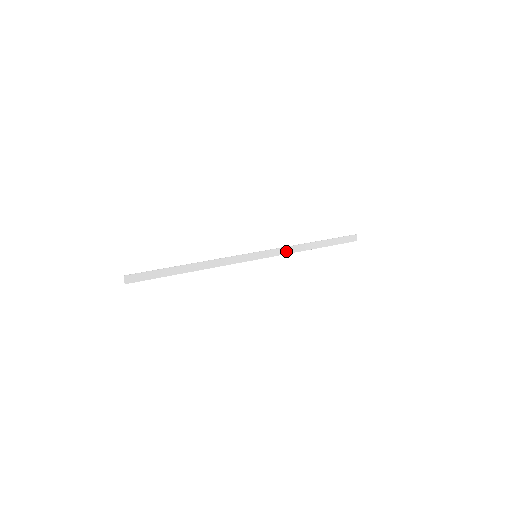
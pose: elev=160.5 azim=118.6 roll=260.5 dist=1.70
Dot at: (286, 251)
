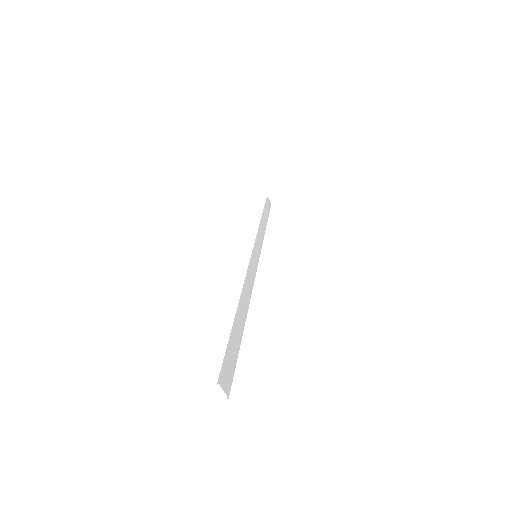
Dot at: (261, 237)
